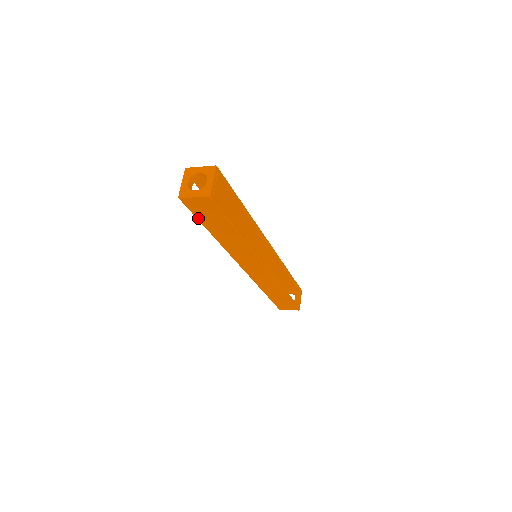
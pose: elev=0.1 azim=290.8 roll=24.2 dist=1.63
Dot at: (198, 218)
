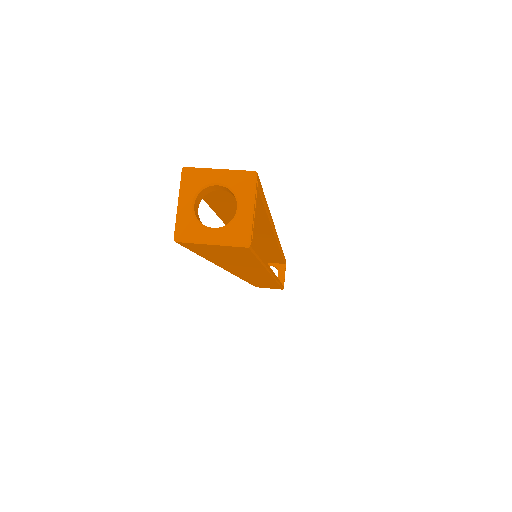
Dot at: (199, 253)
